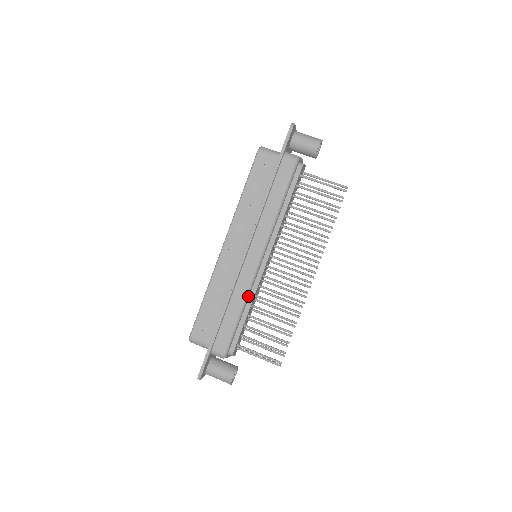
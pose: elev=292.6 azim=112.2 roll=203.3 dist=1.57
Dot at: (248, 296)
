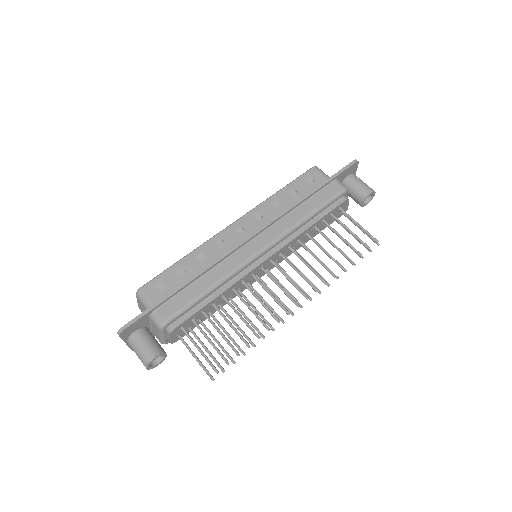
Dot at: (227, 280)
